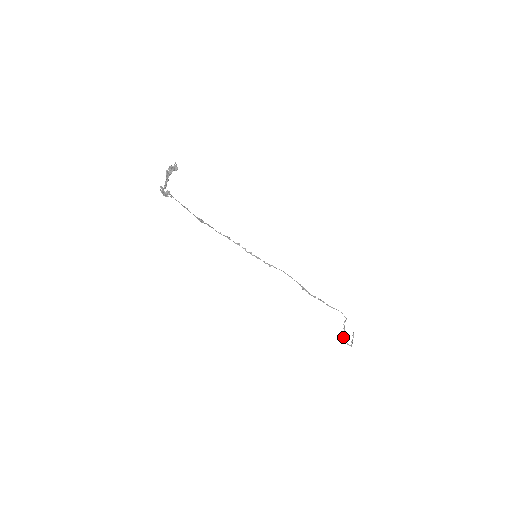
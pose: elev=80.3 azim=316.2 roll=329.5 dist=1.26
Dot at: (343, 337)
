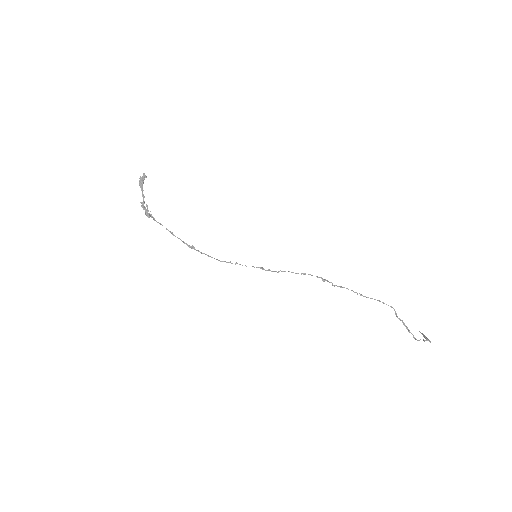
Dot at: (413, 336)
